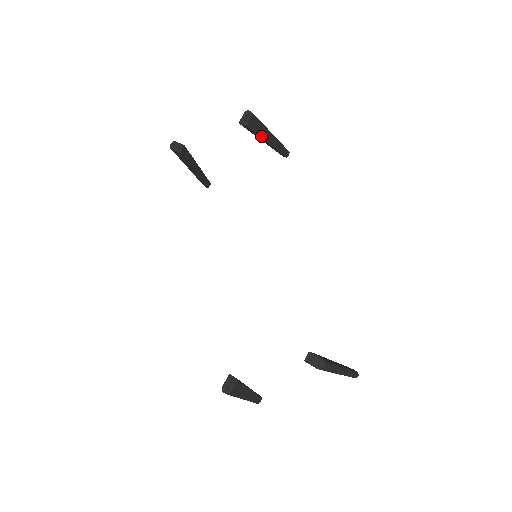
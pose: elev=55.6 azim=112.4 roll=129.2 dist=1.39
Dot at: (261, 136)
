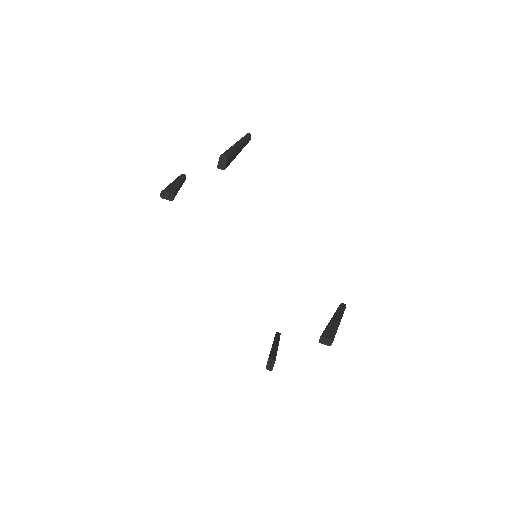
Dot at: (234, 158)
